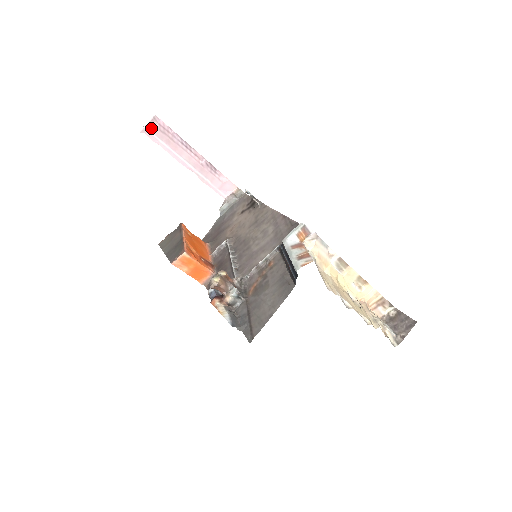
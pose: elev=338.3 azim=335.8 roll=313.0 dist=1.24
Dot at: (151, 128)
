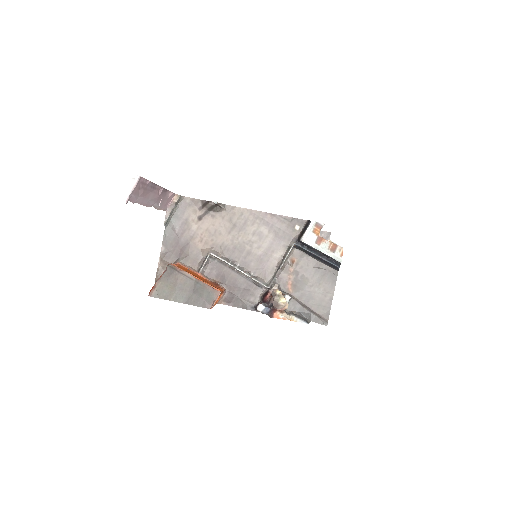
Dot at: (133, 192)
